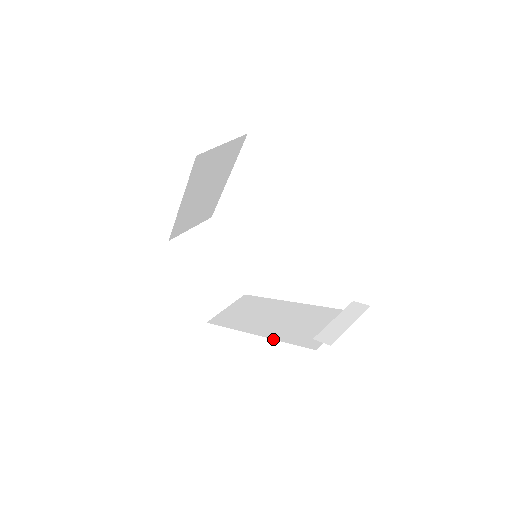
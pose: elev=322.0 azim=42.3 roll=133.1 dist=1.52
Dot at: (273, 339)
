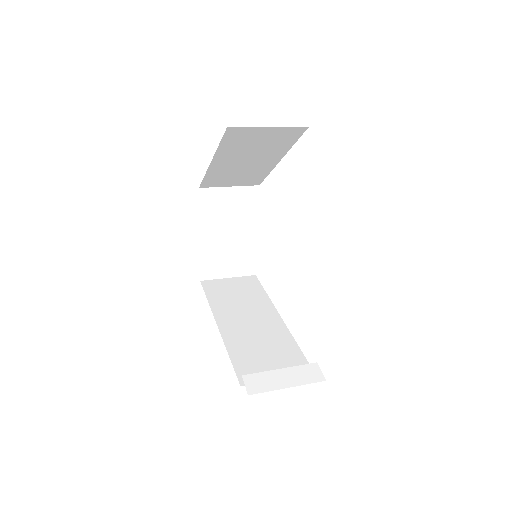
Dot at: (224, 343)
